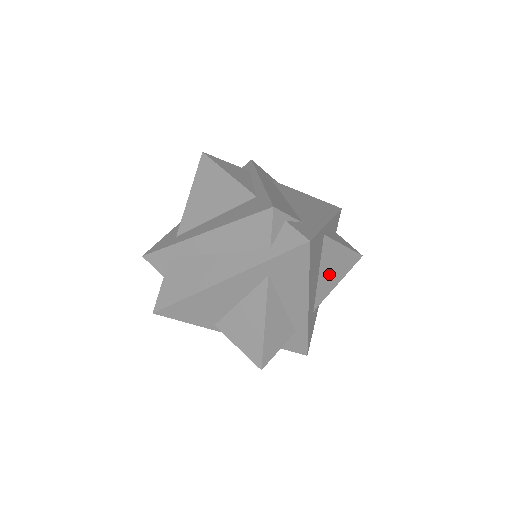
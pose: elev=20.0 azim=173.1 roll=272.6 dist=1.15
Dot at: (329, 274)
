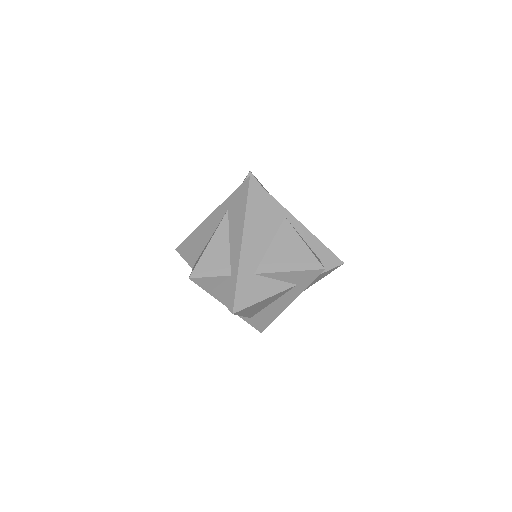
Dot at: (281, 254)
